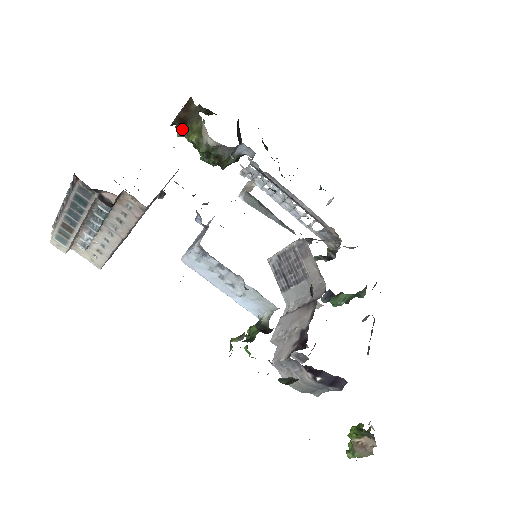
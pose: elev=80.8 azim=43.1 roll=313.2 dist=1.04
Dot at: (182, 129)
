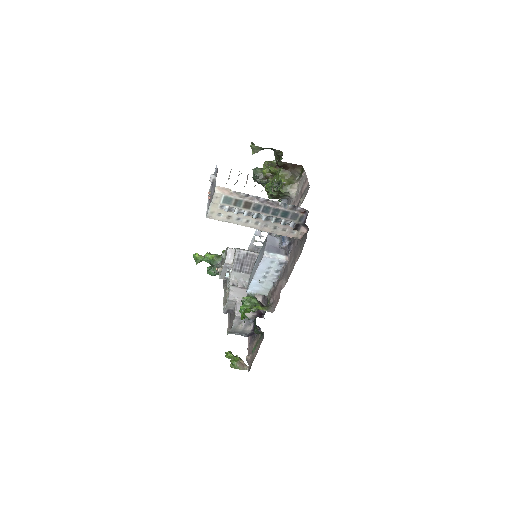
Dot at: (259, 147)
